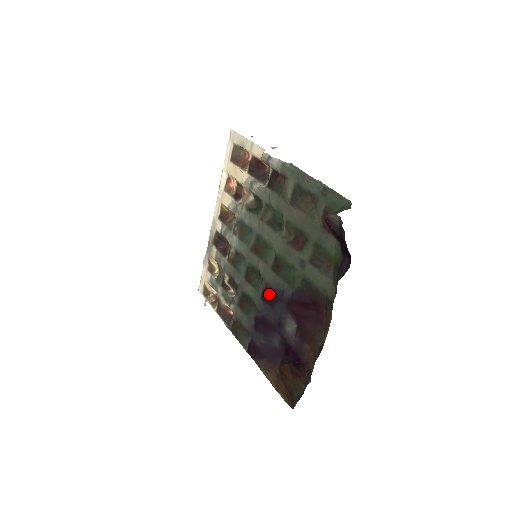
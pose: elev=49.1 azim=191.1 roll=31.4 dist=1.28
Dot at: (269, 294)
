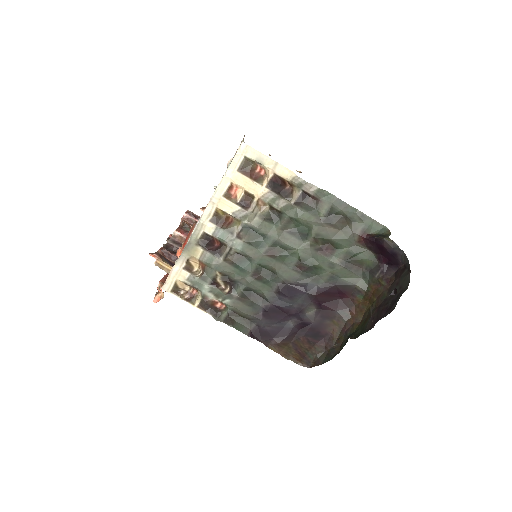
Dot at: (288, 288)
